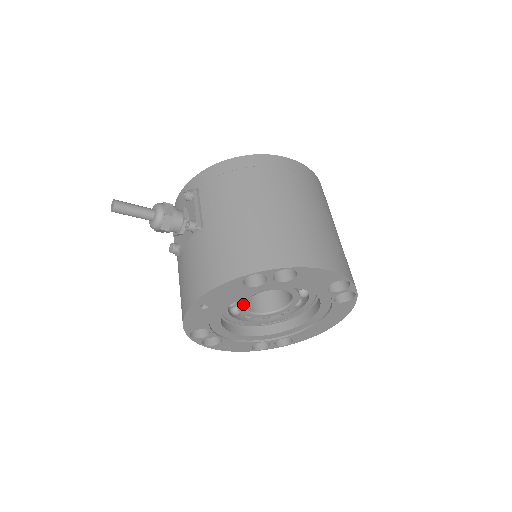
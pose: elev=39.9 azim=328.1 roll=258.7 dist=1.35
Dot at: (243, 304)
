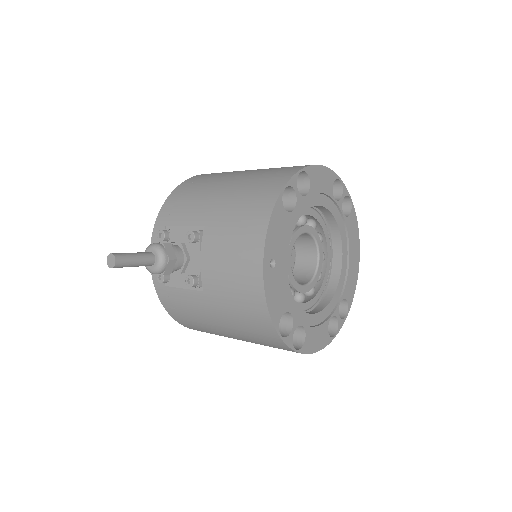
Dot at: (291, 271)
